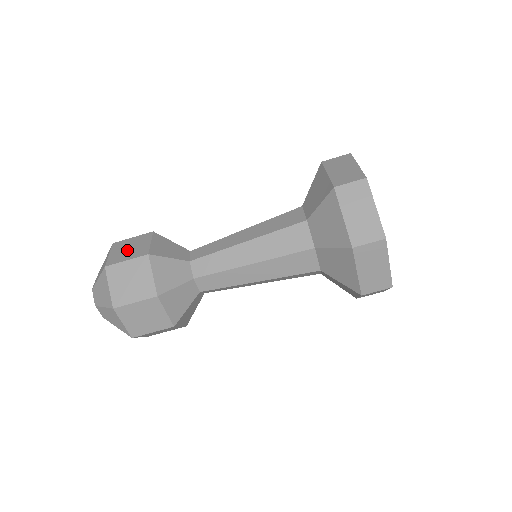
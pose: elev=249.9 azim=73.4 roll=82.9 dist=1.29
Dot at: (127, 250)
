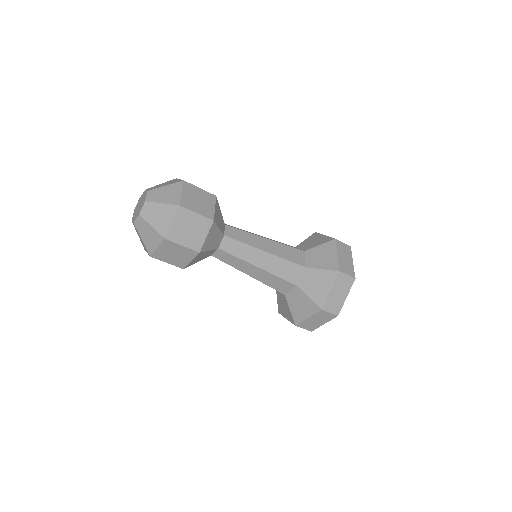
Dot at: occluded
